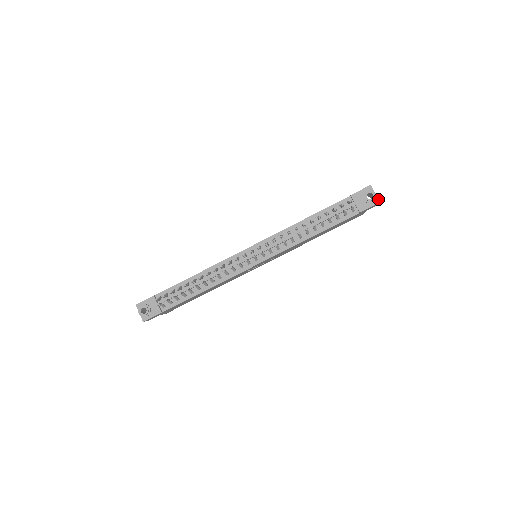
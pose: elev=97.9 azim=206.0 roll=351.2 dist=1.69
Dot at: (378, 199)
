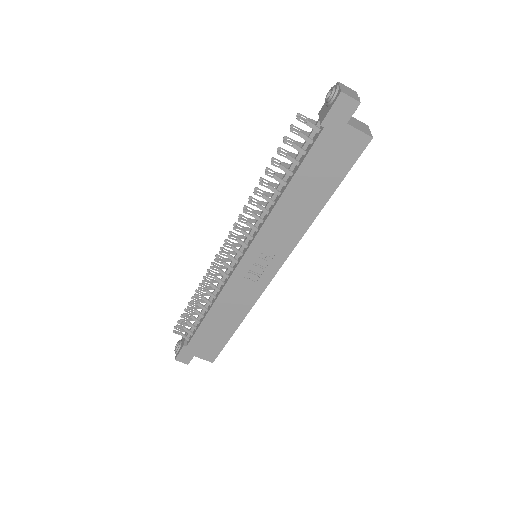
Dot at: (340, 90)
